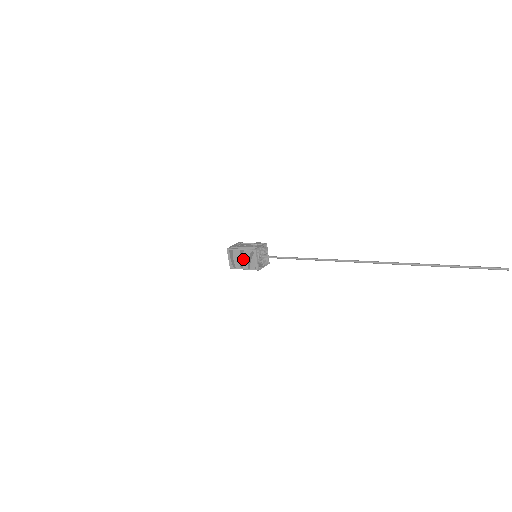
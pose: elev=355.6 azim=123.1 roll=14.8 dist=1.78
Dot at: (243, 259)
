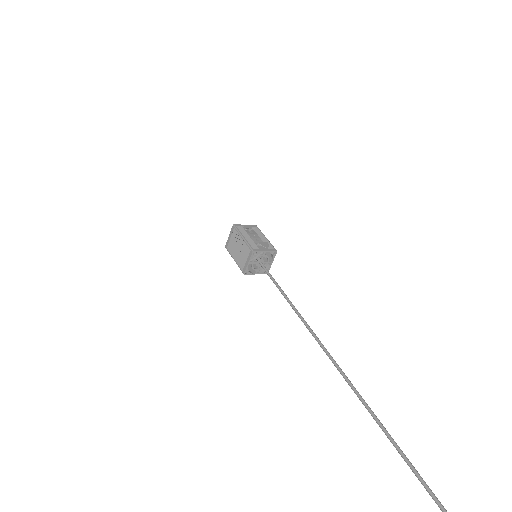
Dot at: (239, 249)
